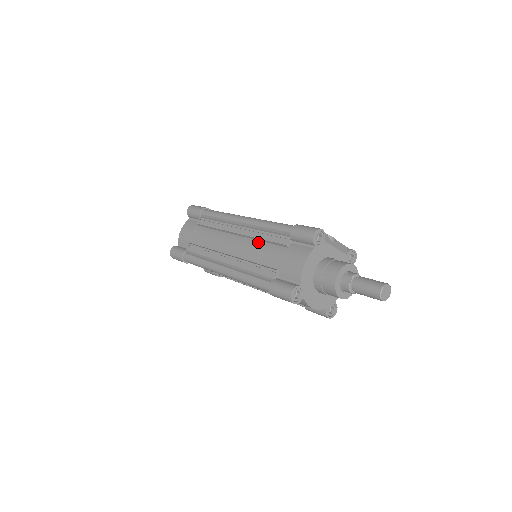
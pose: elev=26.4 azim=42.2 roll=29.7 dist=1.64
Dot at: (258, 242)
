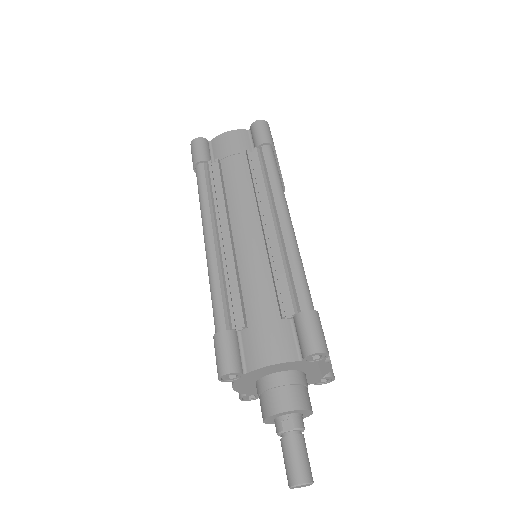
Dot at: (267, 266)
